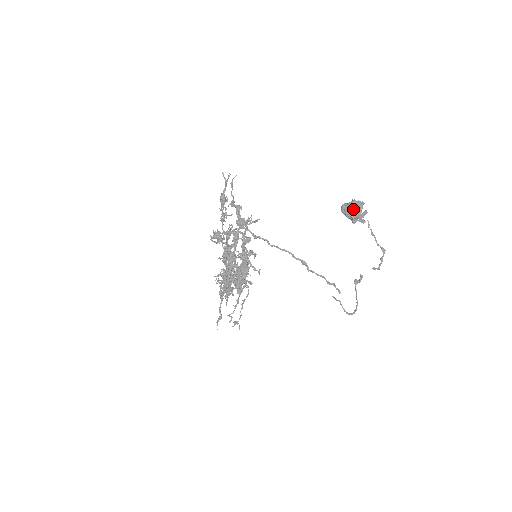
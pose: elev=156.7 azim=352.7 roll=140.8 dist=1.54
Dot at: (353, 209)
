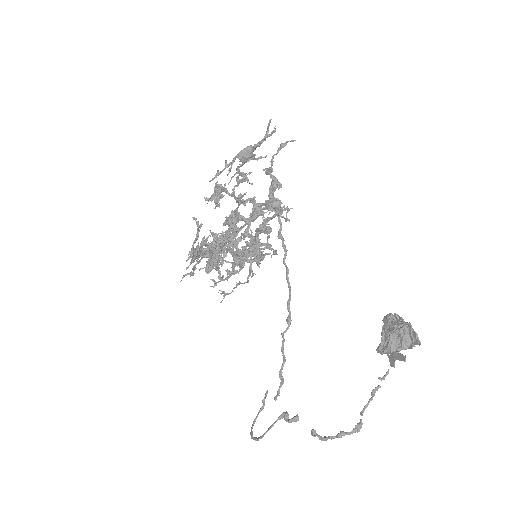
Dot at: (391, 335)
